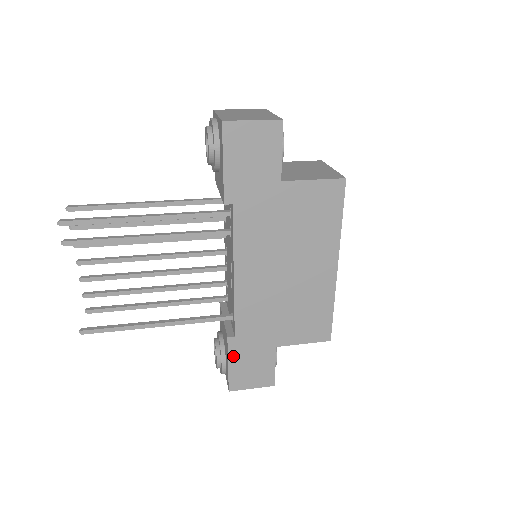
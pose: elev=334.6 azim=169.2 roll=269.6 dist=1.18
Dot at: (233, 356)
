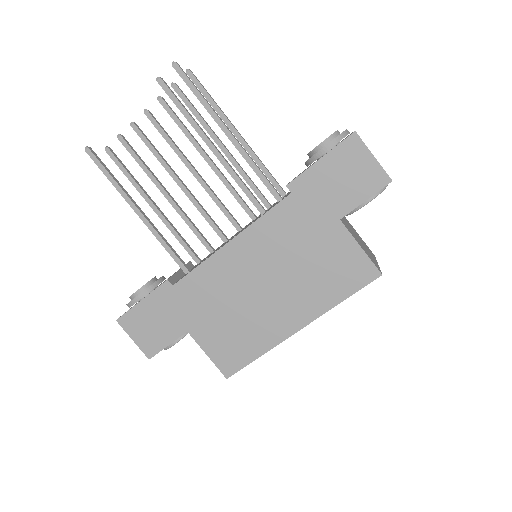
Dot at: (153, 298)
